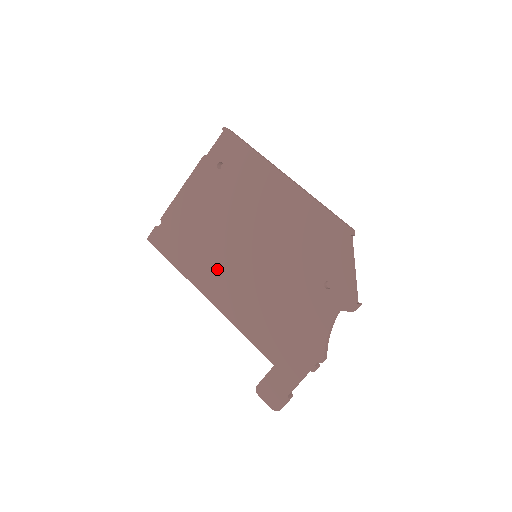
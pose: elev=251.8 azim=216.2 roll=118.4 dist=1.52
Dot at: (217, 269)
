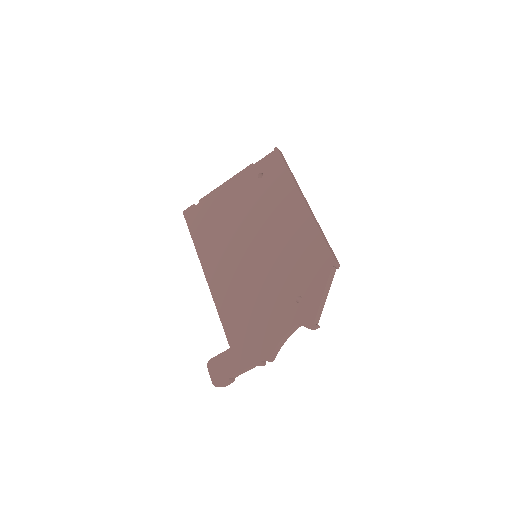
Dot at: (222, 254)
